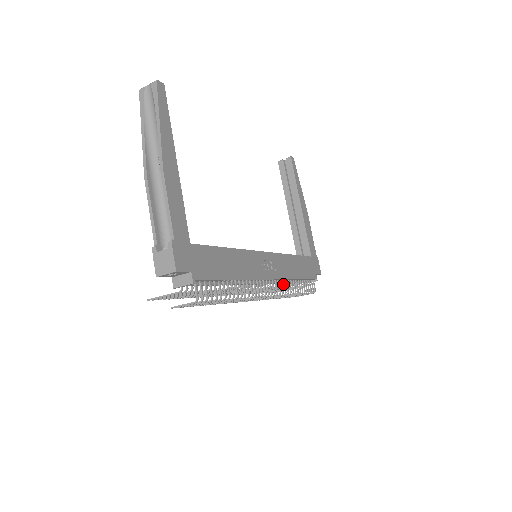
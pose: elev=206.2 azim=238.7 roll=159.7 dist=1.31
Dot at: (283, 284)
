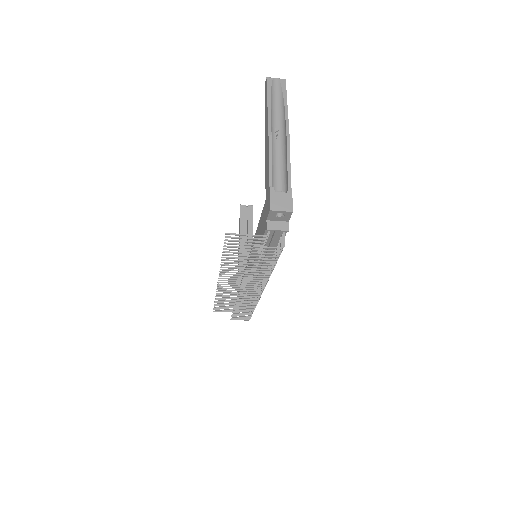
Dot at: occluded
